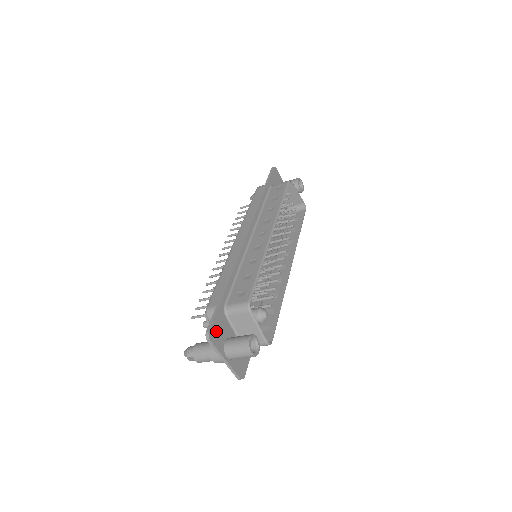
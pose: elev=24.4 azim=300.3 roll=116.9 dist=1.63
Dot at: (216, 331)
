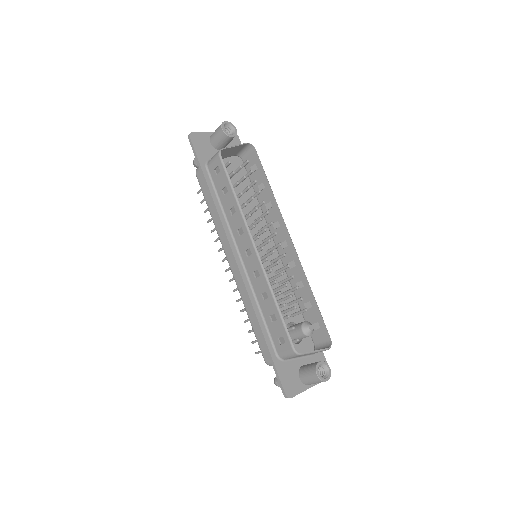
Dot at: (289, 384)
